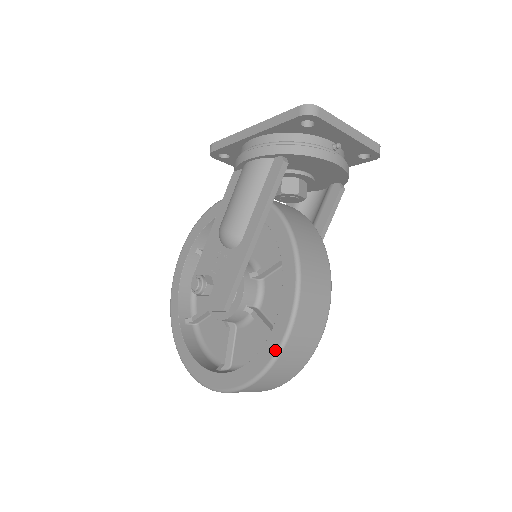
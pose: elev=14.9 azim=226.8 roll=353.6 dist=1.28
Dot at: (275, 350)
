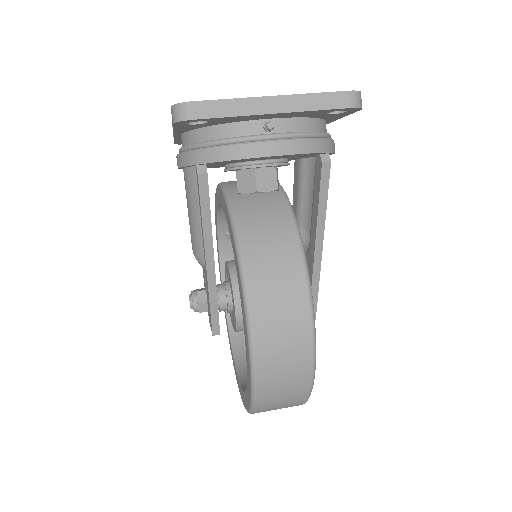
Dot at: (250, 394)
